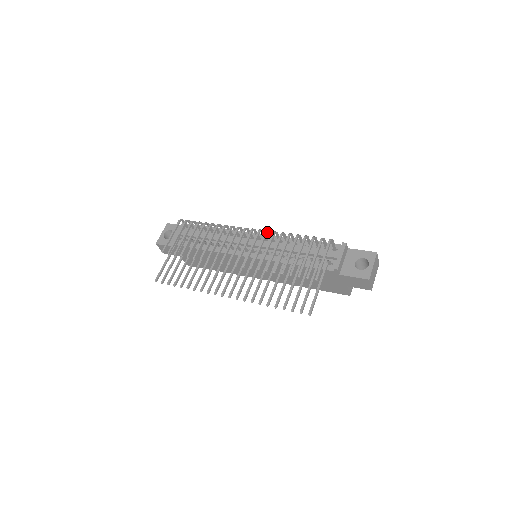
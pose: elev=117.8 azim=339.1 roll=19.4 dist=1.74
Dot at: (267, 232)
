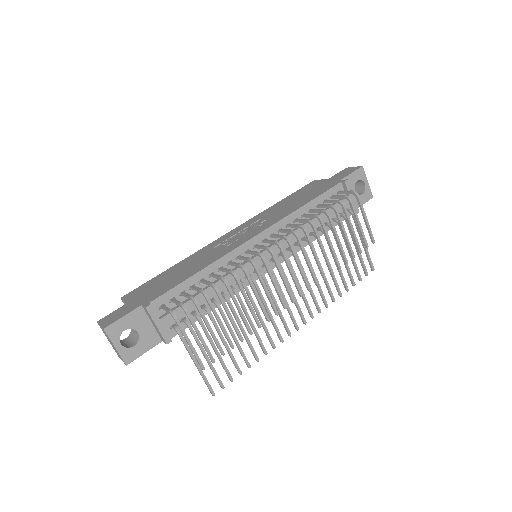
Dot at: (298, 235)
